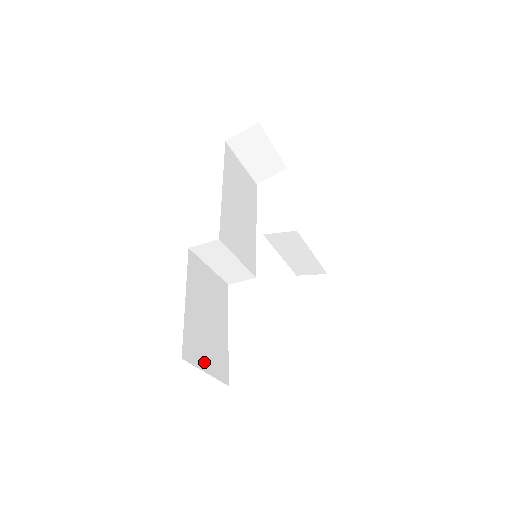
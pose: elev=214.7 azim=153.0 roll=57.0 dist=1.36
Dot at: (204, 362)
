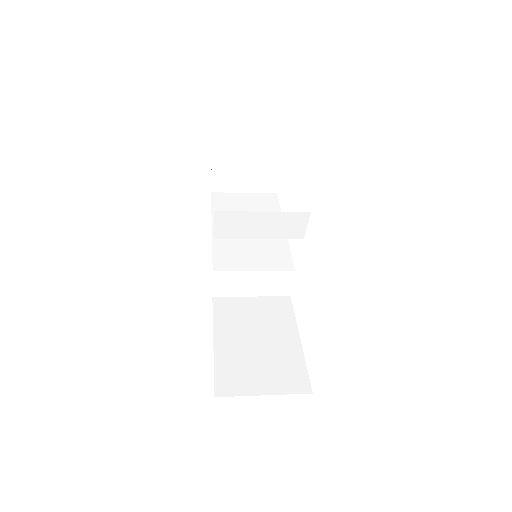
Dot at: (257, 386)
